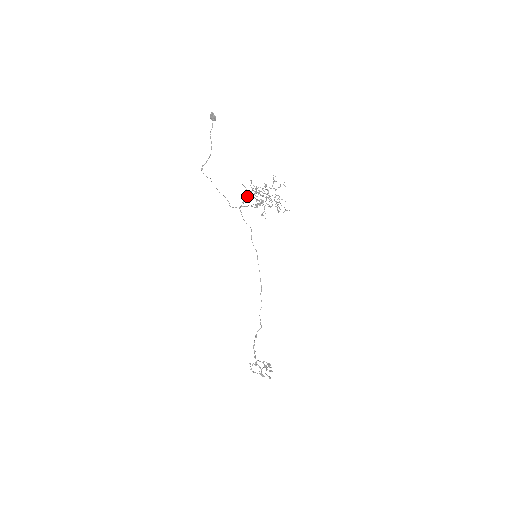
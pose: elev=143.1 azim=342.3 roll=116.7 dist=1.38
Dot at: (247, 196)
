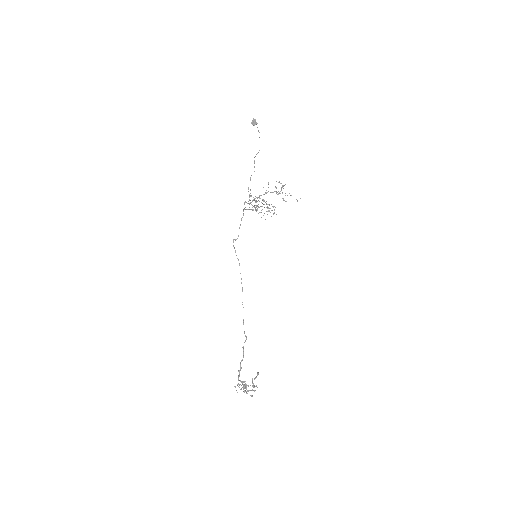
Dot at: (245, 202)
